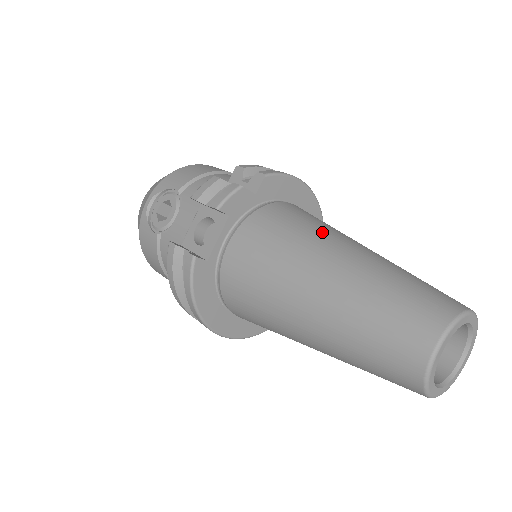
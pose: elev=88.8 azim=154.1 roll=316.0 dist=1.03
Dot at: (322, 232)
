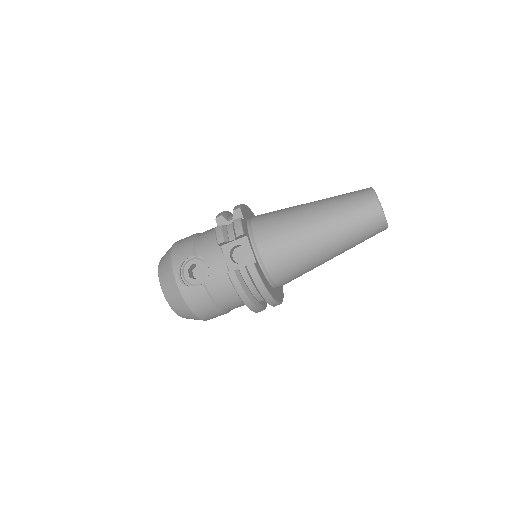
Dot at: (291, 209)
